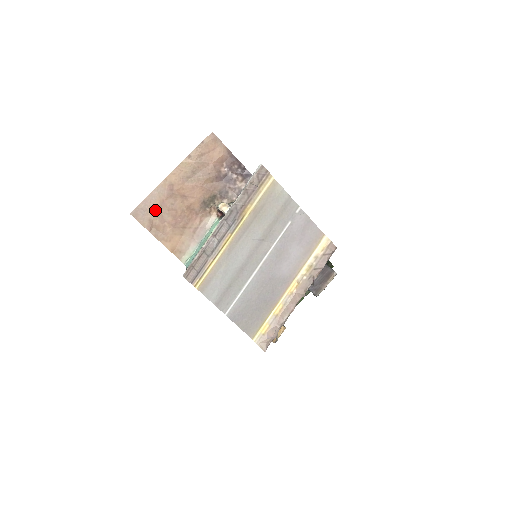
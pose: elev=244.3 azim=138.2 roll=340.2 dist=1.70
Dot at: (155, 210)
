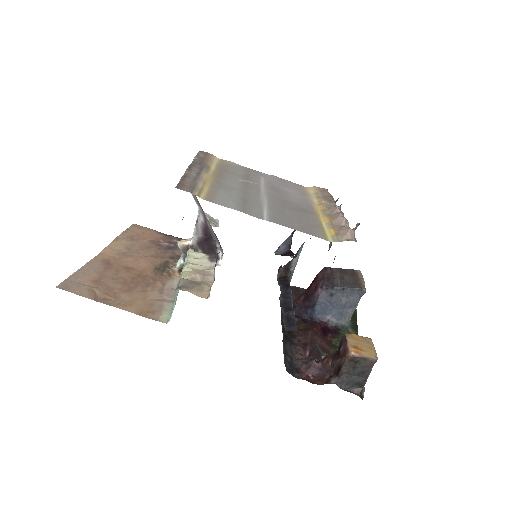
Dot at: (93, 281)
